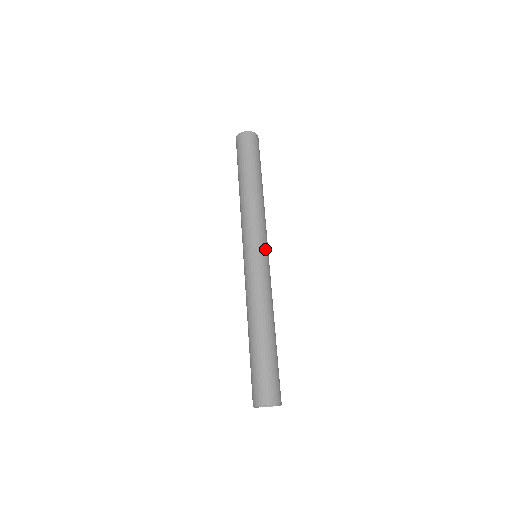
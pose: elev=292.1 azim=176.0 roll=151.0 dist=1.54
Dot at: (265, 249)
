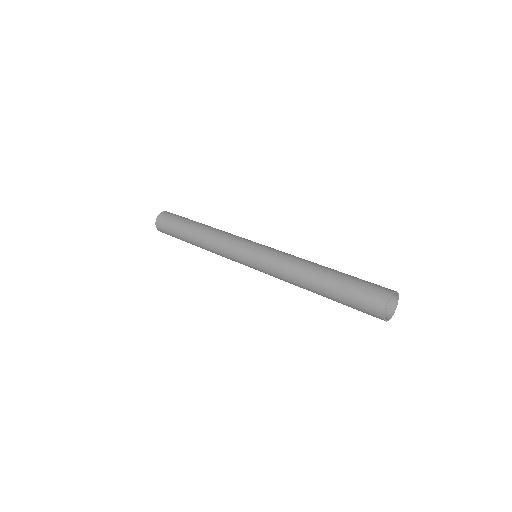
Dot at: occluded
